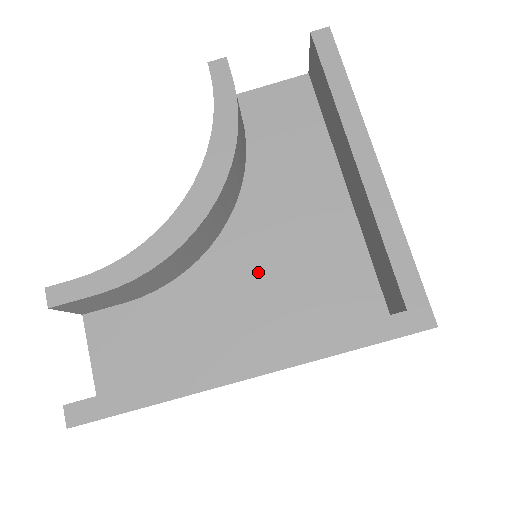
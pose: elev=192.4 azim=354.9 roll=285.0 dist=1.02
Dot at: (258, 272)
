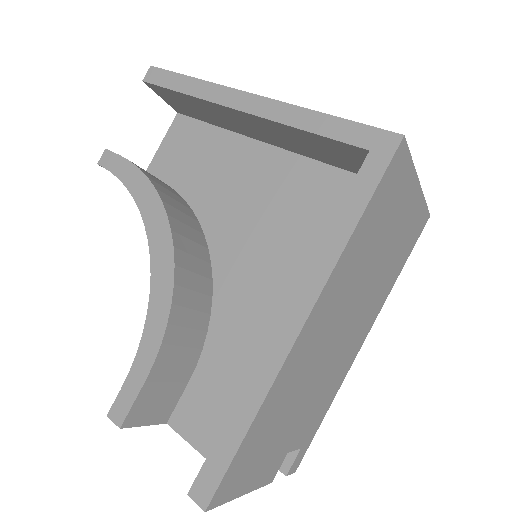
Dot at: (261, 259)
